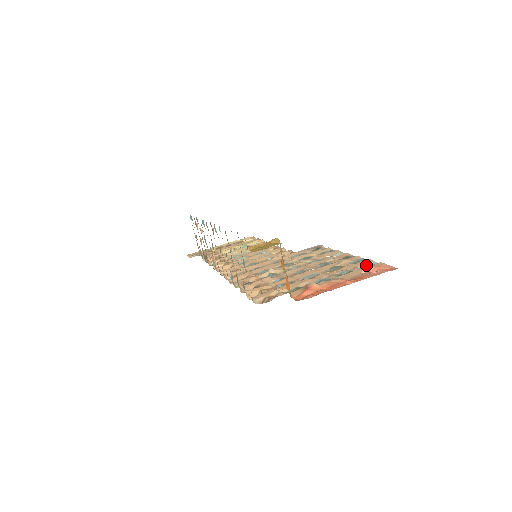
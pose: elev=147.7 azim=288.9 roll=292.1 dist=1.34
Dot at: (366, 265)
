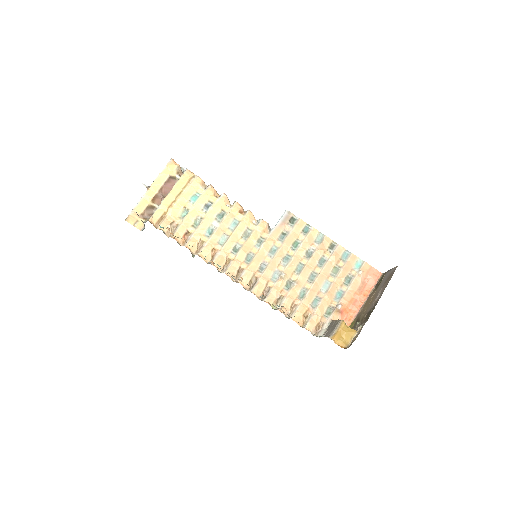
Dot at: (361, 273)
